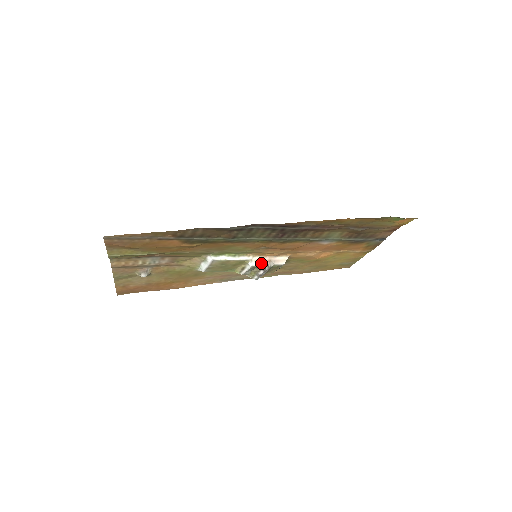
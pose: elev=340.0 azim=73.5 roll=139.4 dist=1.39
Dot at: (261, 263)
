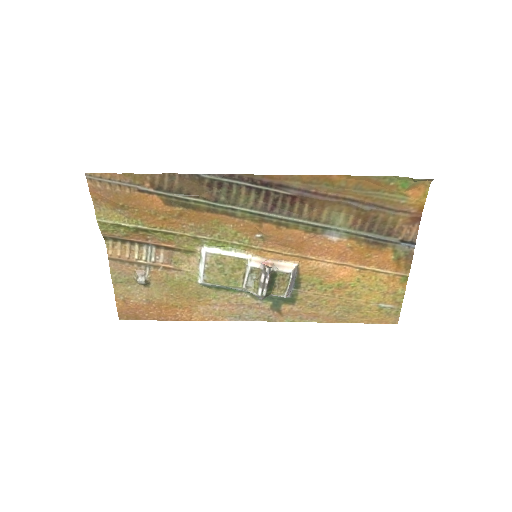
Dot at: (261, 264)
